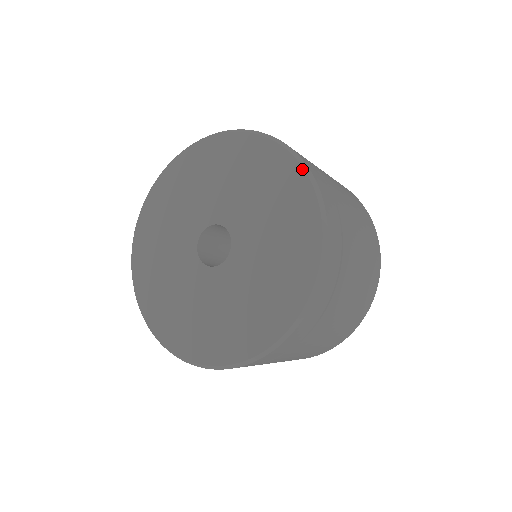
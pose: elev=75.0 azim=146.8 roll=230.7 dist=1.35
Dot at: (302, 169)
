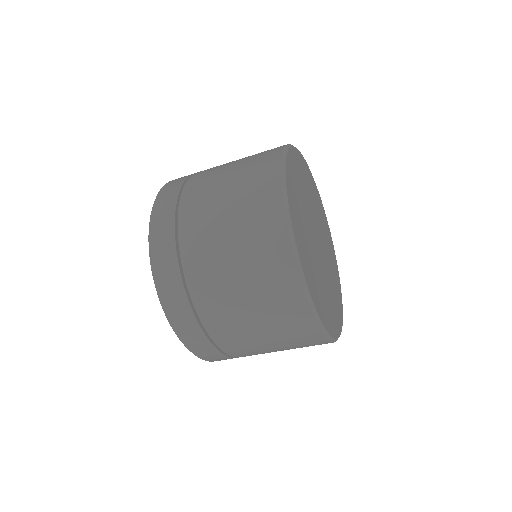
Dot at: occluded
